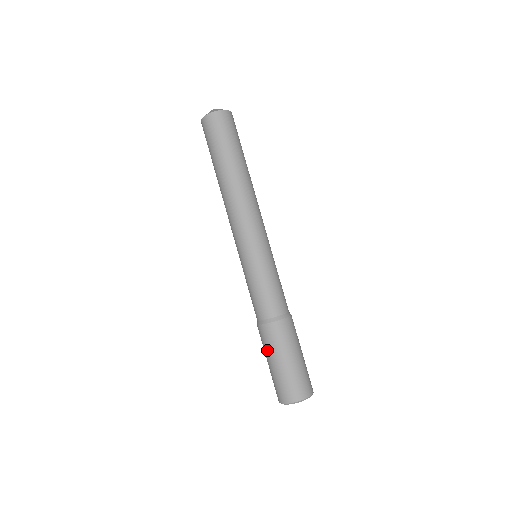
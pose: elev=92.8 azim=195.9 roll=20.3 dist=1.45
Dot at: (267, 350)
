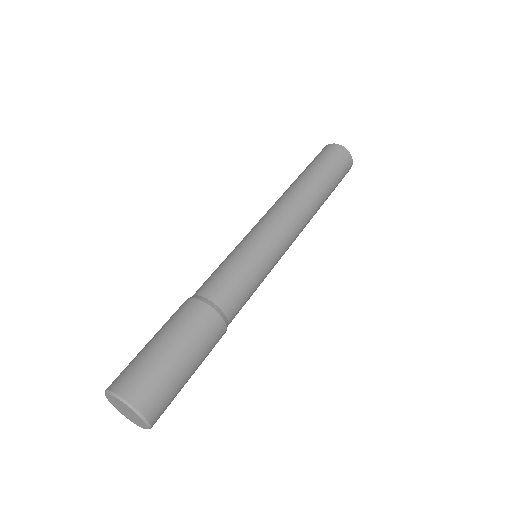
Dot at: (163, 325)
